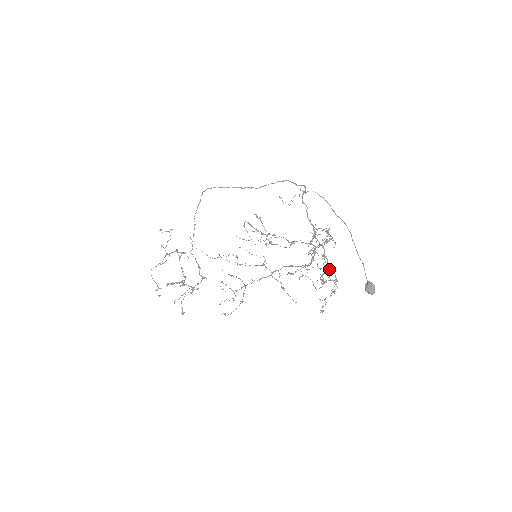
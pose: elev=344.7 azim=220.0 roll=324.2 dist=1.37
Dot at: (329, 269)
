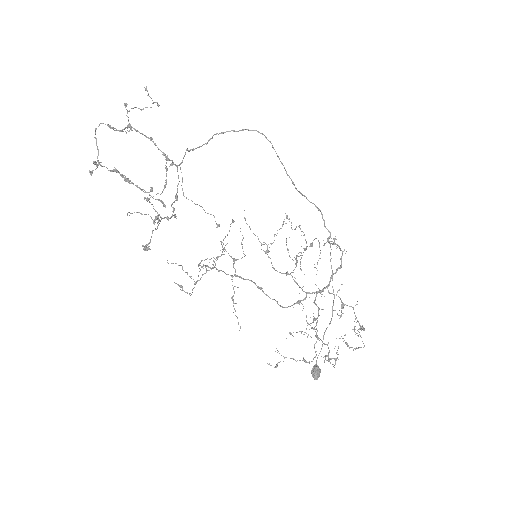
Dot at: (328, 343)
